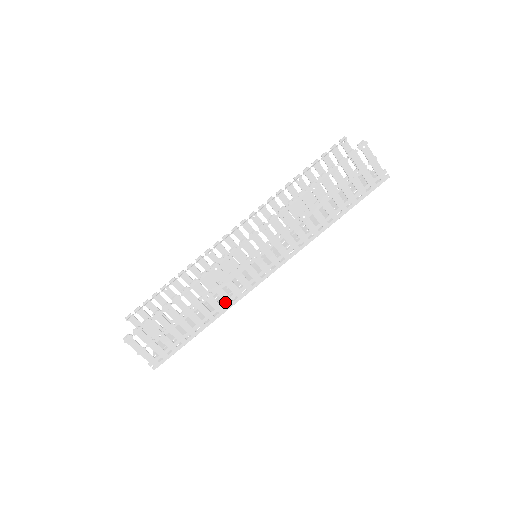
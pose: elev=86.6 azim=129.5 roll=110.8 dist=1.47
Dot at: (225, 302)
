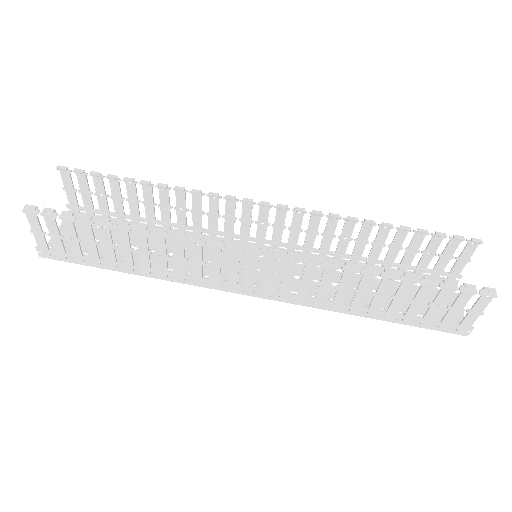
Dot at: (175, 274)
